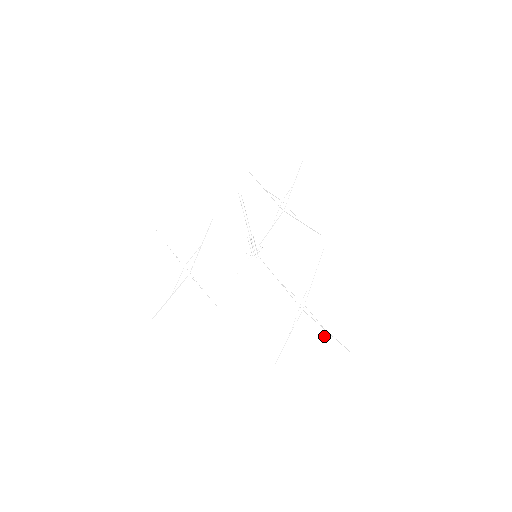
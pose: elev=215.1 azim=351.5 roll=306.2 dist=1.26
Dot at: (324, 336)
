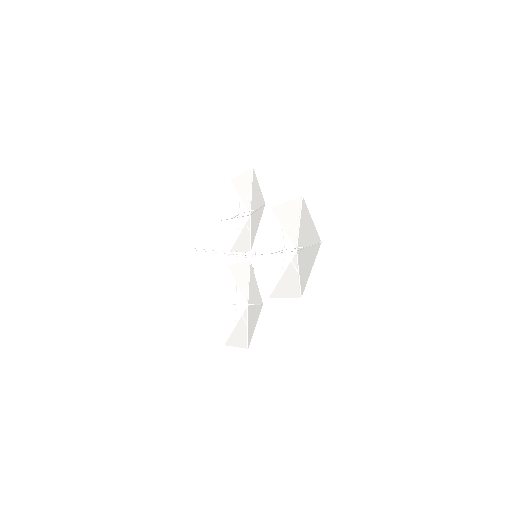
Dot at: (309, 251)
